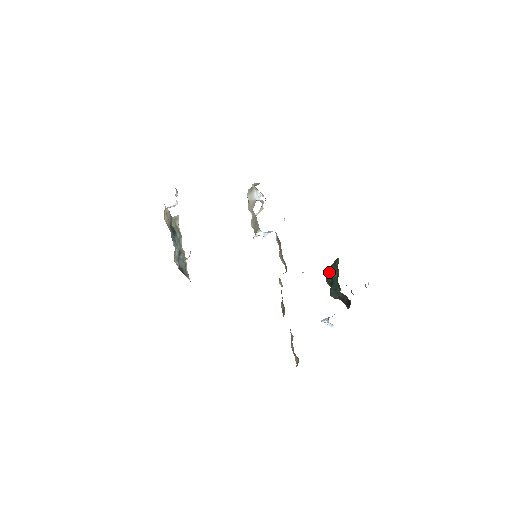
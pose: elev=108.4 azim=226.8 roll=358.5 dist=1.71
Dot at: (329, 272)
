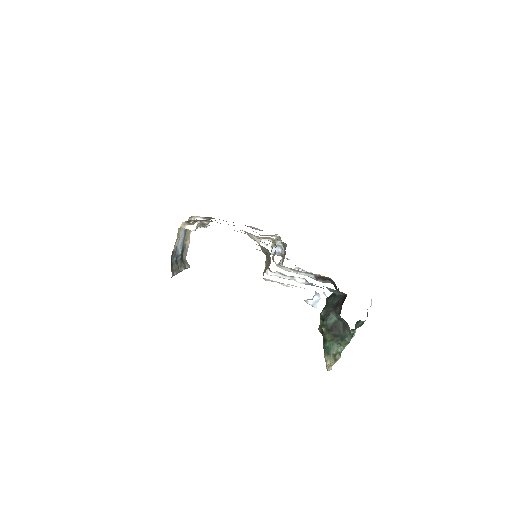
Dot at: (327, 298)
